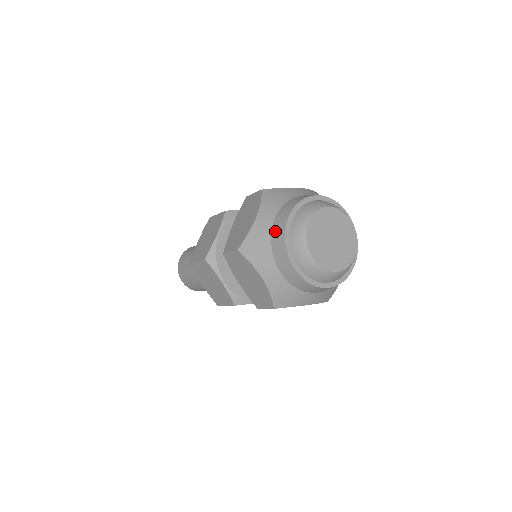
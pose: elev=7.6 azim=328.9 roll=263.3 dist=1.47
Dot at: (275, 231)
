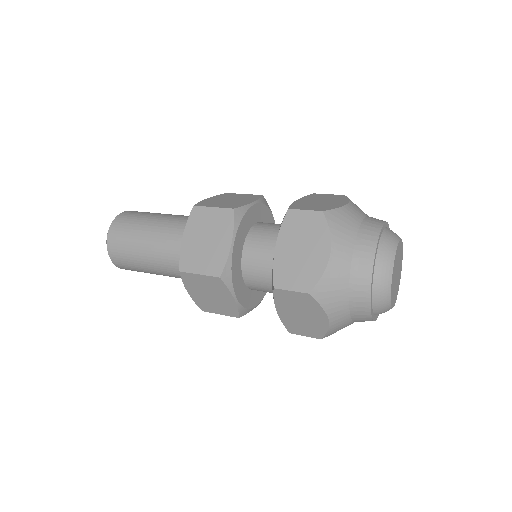
Dot at: (356, 274)
